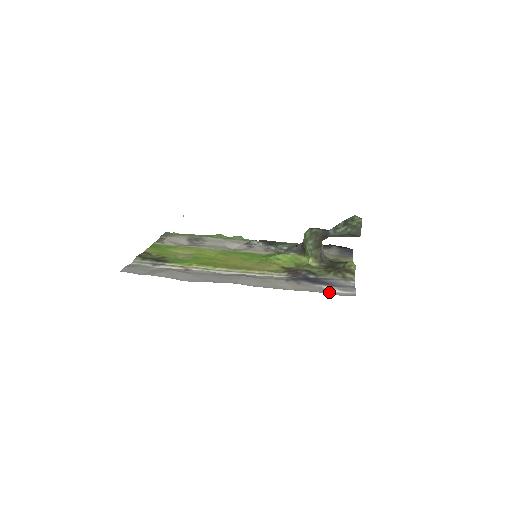
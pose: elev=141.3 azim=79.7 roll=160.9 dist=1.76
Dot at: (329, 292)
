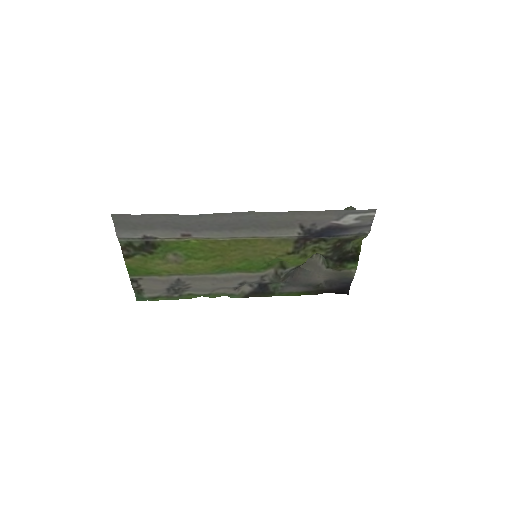
Dot at: (349, 213)
